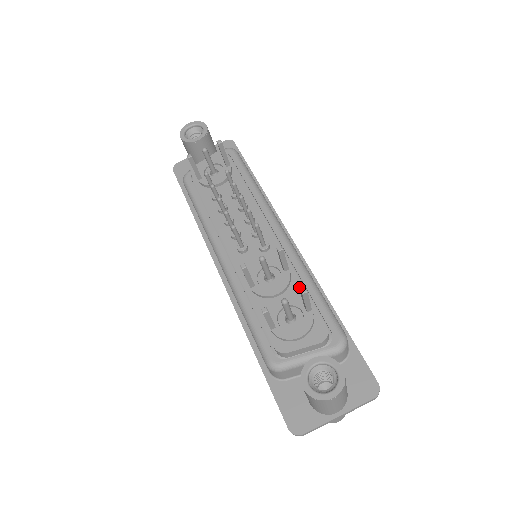
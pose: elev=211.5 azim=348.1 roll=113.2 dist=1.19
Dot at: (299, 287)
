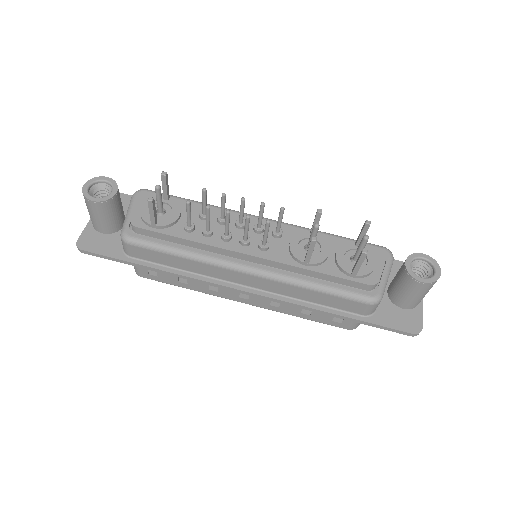
Dot at: (333, 239)
